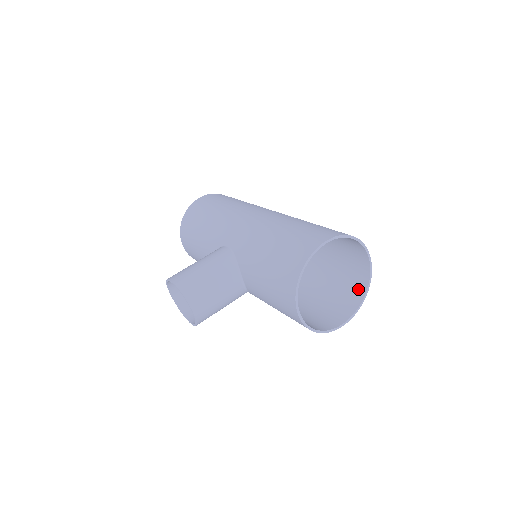
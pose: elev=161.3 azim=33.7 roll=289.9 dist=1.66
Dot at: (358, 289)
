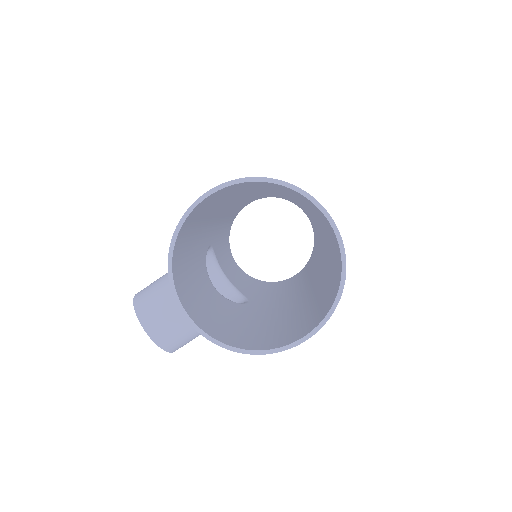
Dot at: (337, 278)
